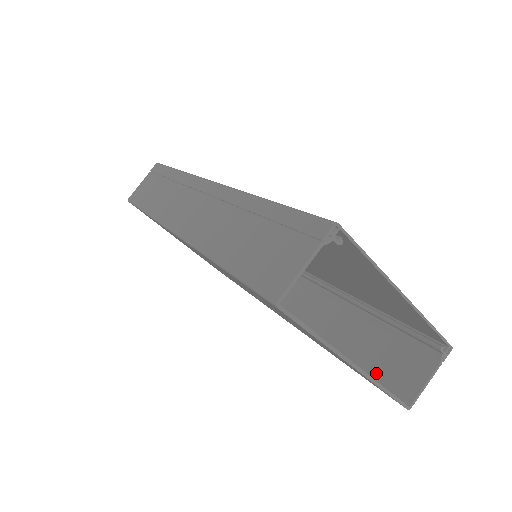
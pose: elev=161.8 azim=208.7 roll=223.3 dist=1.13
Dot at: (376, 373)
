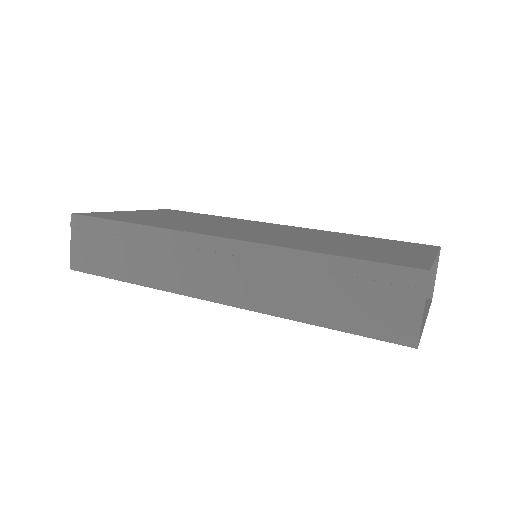
Dot at: occluded
